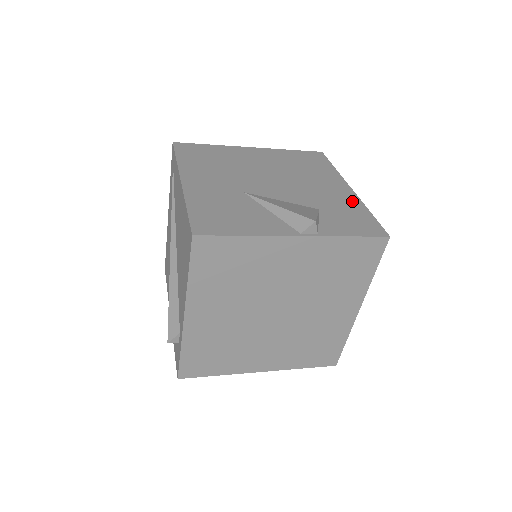
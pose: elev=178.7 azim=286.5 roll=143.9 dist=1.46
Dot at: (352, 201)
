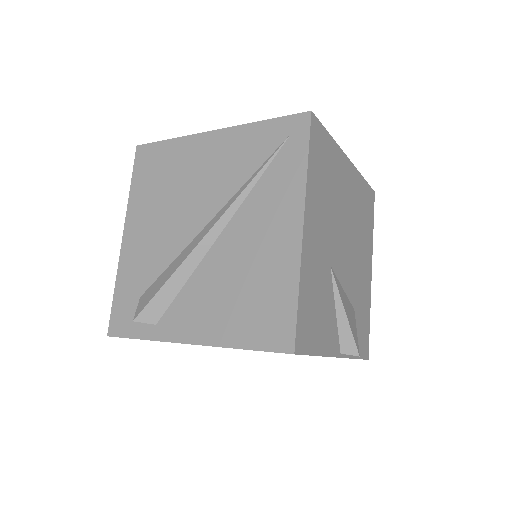
Dot at: (368, 297)
